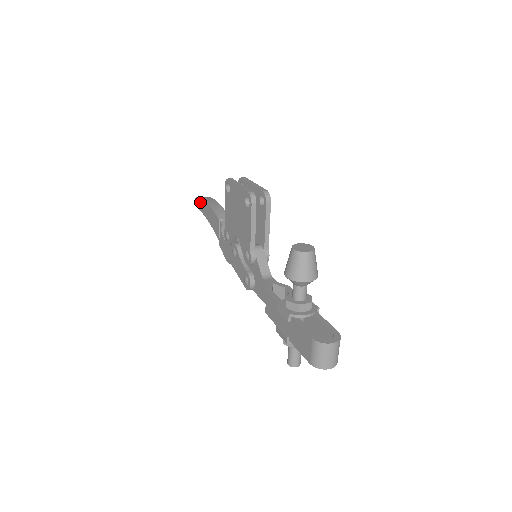
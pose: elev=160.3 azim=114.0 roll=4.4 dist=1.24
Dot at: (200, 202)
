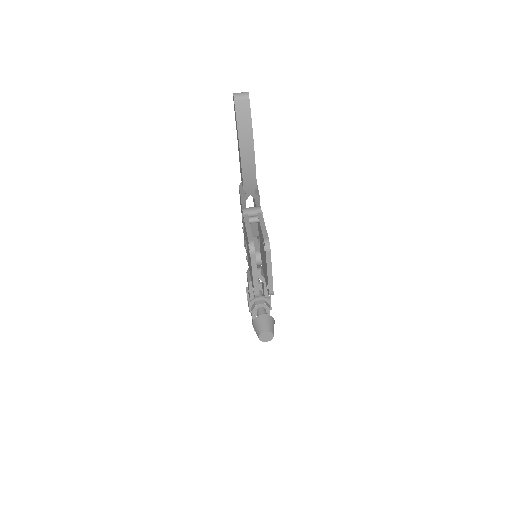
Dot at: (236, 123)
